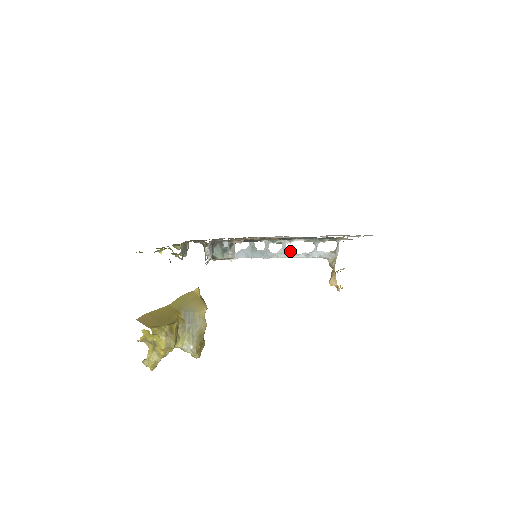
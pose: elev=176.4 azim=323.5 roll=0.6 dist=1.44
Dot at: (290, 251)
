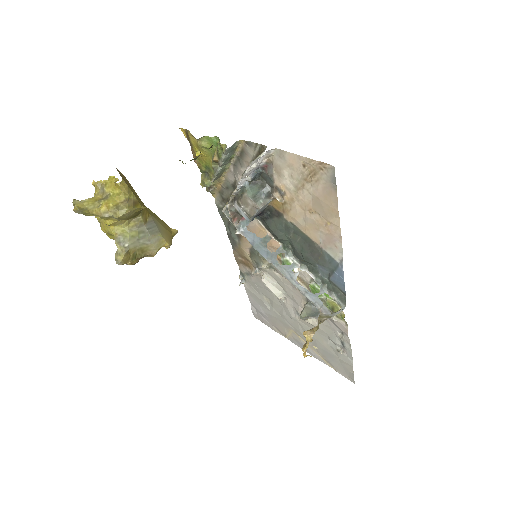
Dot at: (294, 275)
